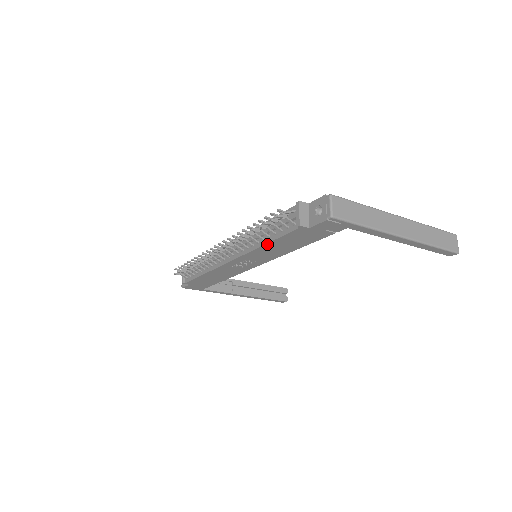
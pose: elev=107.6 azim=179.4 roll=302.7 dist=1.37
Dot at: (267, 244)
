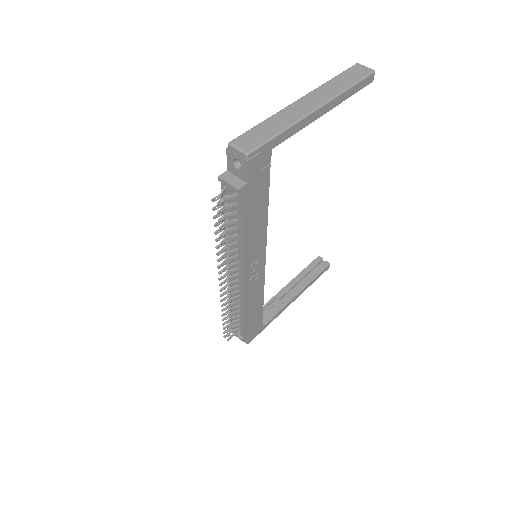
Dot at: (242, 234)
